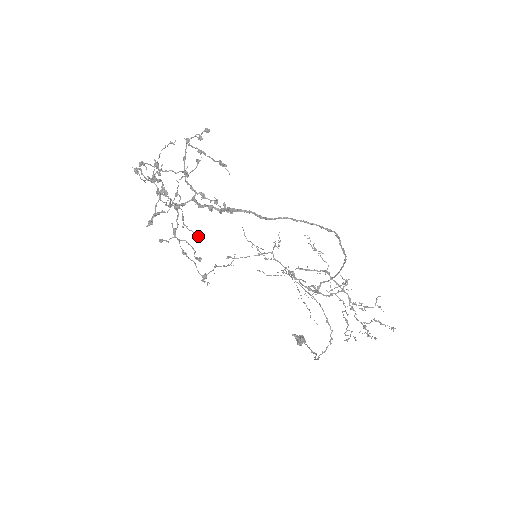
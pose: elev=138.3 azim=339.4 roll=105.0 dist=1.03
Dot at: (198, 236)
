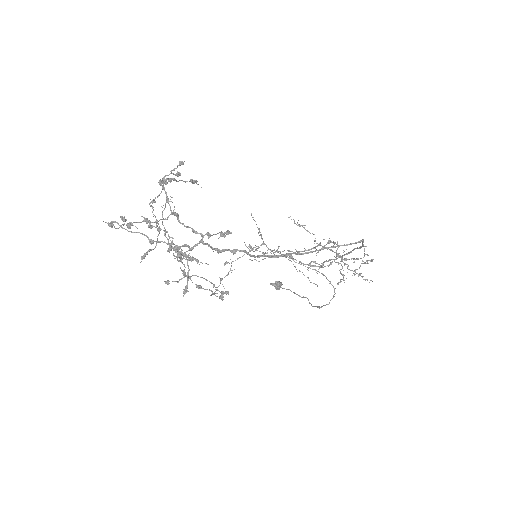
Dot at: (198, 261)
